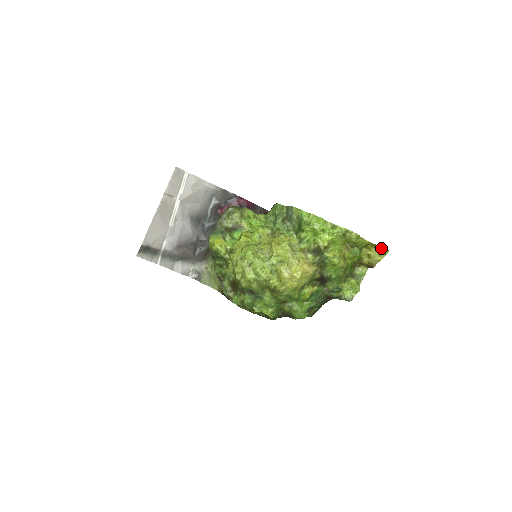
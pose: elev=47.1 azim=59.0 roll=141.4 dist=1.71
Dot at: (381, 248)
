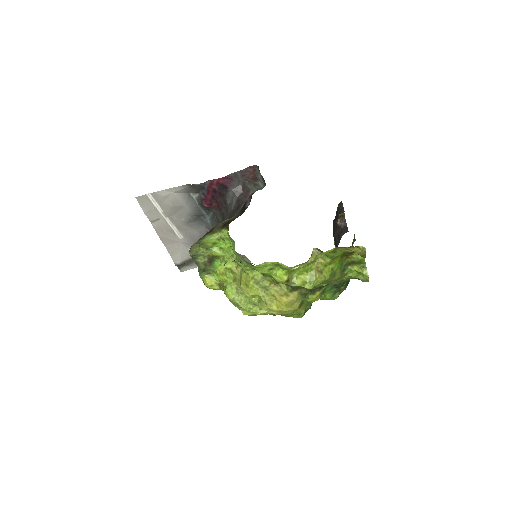
Dot at: (354, 247)
